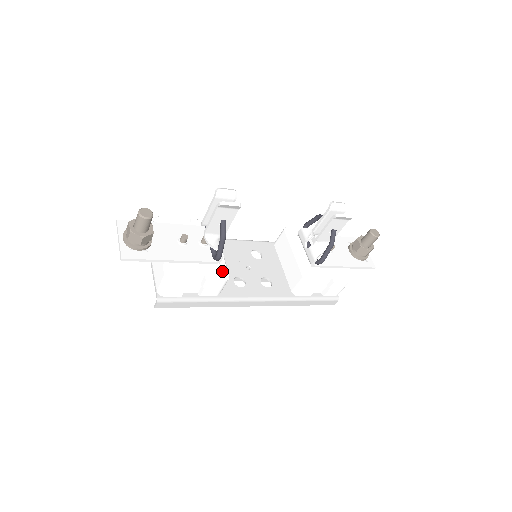
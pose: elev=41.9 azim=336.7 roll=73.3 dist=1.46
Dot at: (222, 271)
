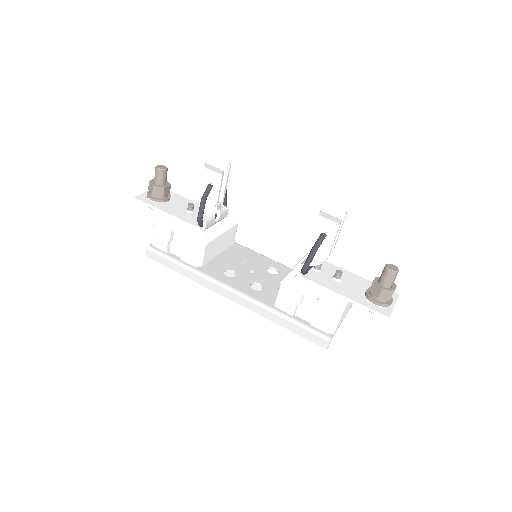
Dot at: (203, 239)
